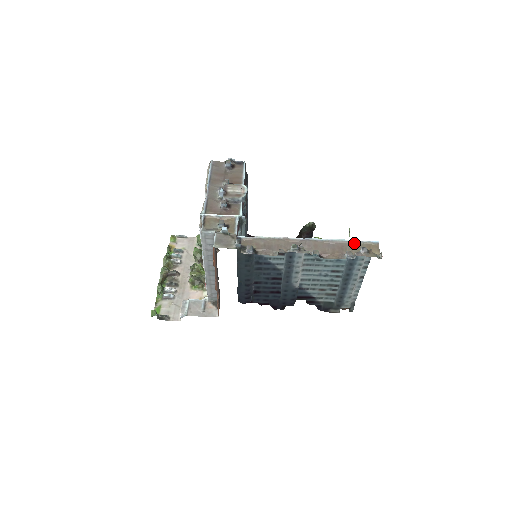
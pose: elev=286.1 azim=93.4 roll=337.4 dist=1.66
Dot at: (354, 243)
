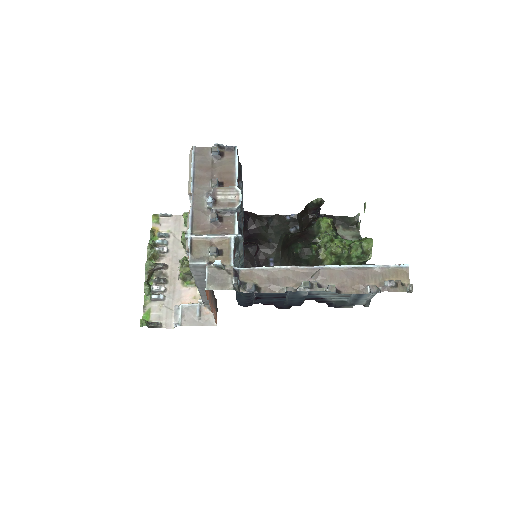
Dot at: (378, 269)
